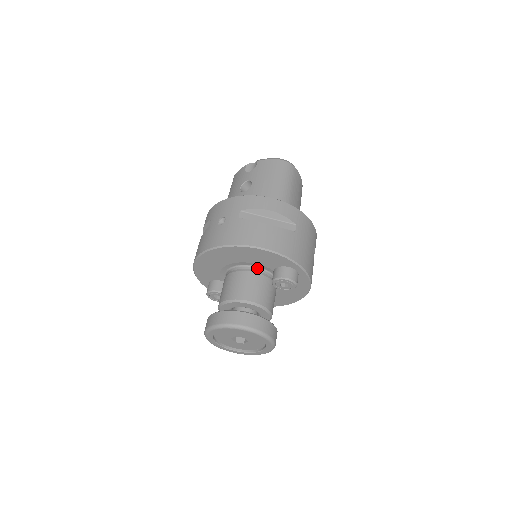
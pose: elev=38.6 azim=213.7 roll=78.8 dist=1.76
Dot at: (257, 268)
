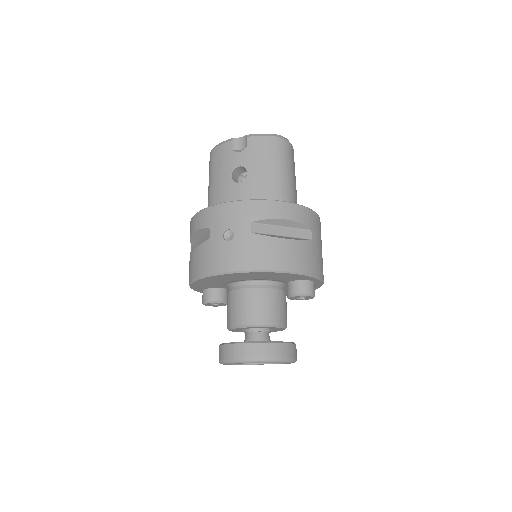
Dot at: (270, 282)
